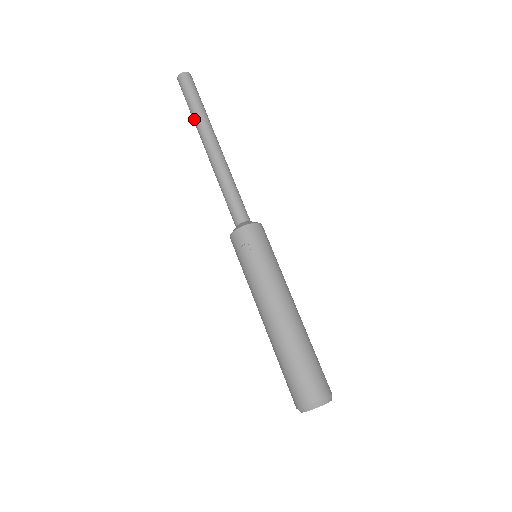
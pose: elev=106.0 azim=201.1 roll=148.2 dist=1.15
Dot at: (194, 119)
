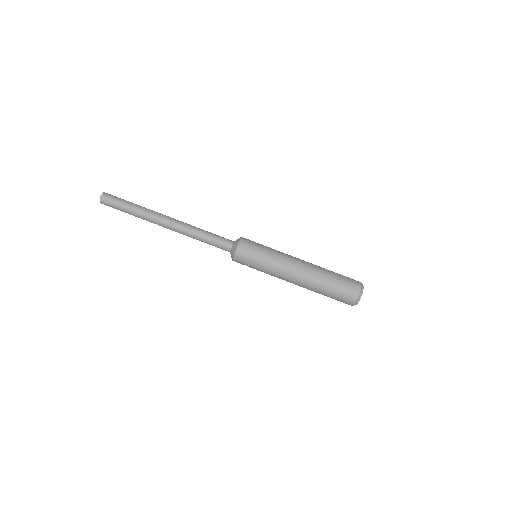
Dot at: (141, 218)
